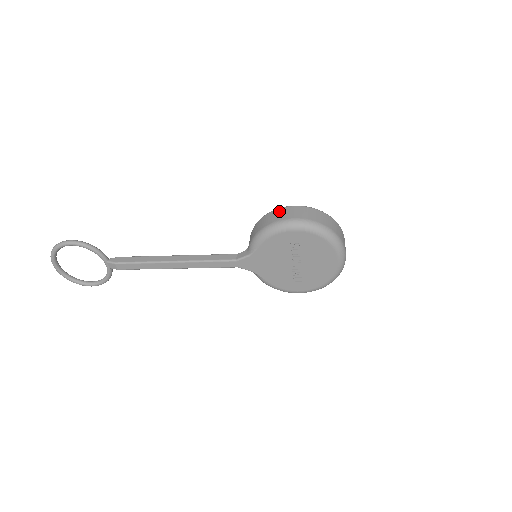
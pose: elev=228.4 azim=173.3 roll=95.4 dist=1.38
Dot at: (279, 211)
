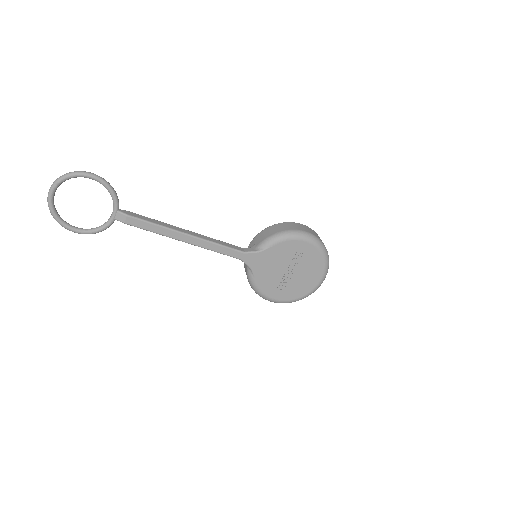
Dot at: (293, 224)
